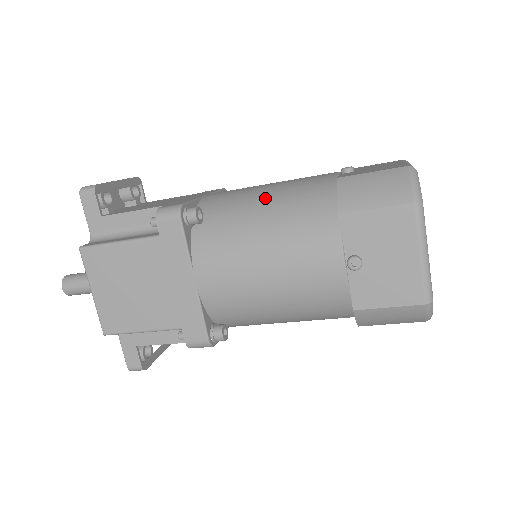
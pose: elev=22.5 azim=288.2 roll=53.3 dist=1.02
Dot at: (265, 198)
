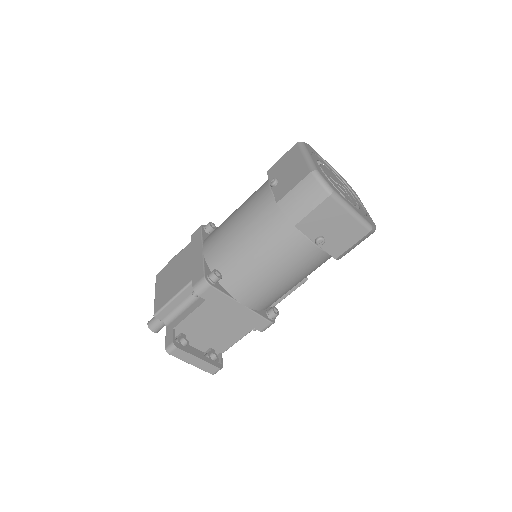
Dot at: occluded
